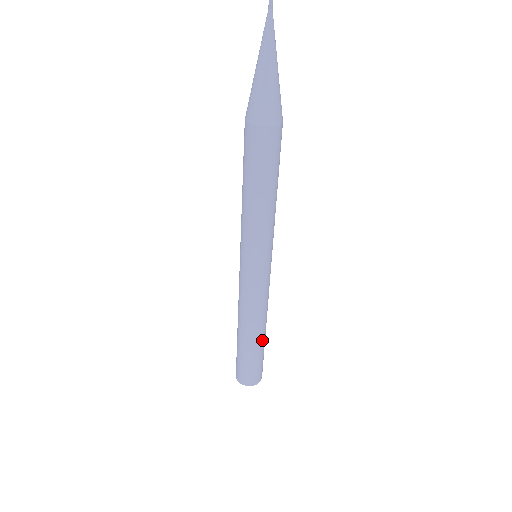
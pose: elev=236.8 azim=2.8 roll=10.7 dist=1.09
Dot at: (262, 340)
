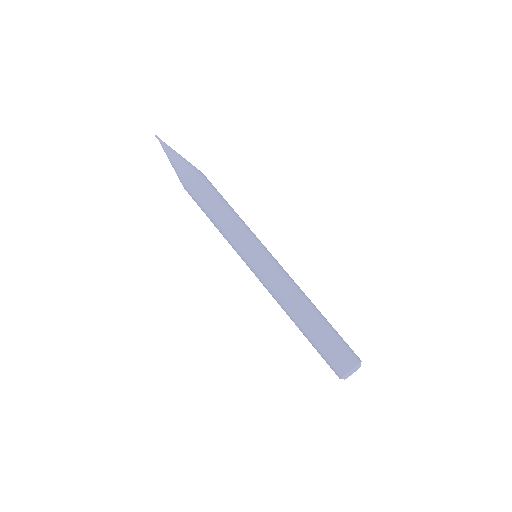
Dot at: (319, 314)
